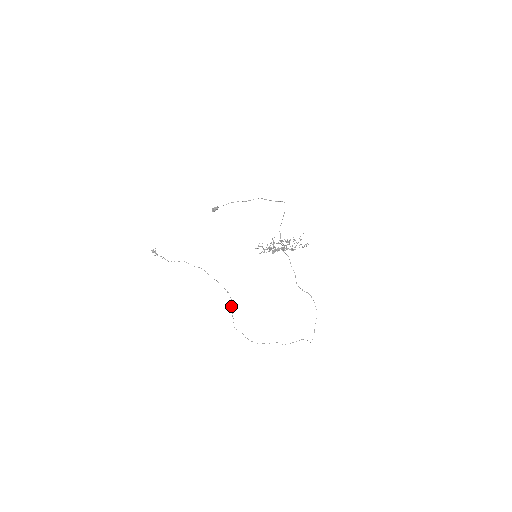
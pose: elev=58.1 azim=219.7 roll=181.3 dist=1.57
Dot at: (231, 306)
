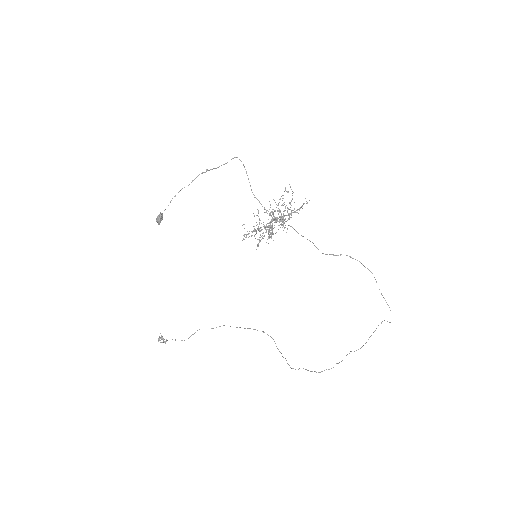
Dot at: occluded
